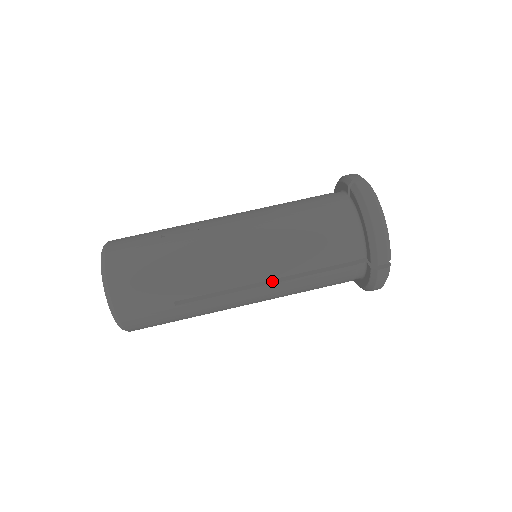
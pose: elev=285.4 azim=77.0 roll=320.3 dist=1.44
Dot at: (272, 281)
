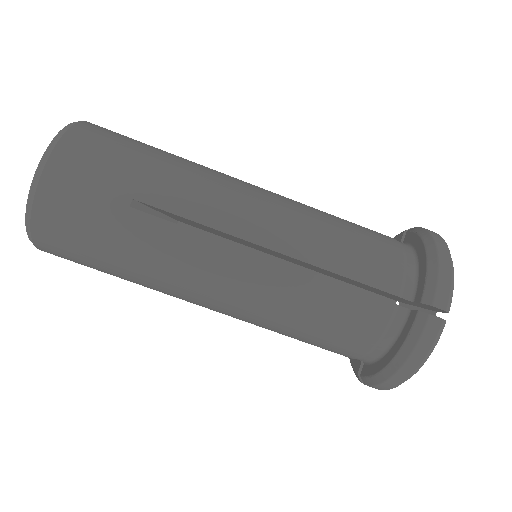
Dot at: occluded
